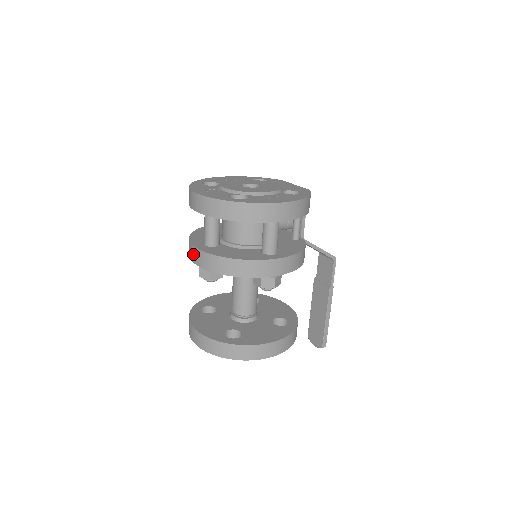
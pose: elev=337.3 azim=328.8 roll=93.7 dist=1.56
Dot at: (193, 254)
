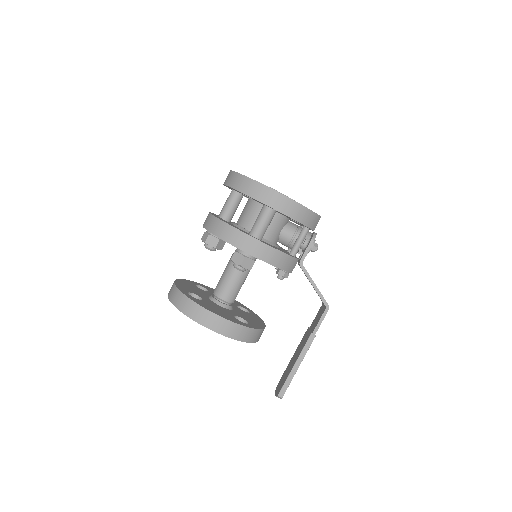
Dot at: occluded
